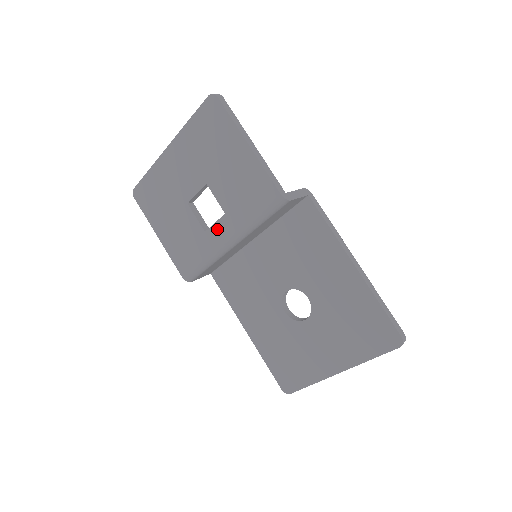
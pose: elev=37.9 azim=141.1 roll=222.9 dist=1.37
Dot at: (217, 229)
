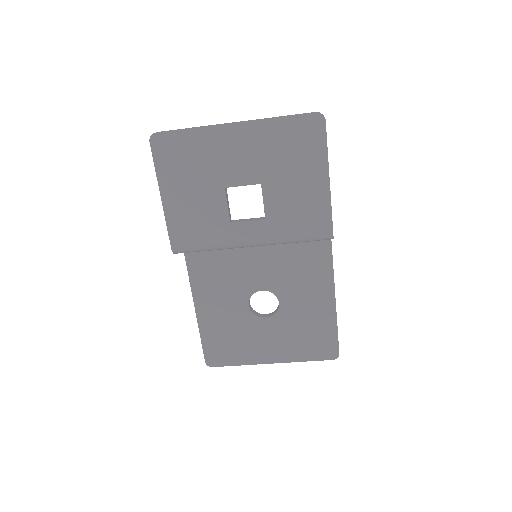
Dot at: (247, 227)
